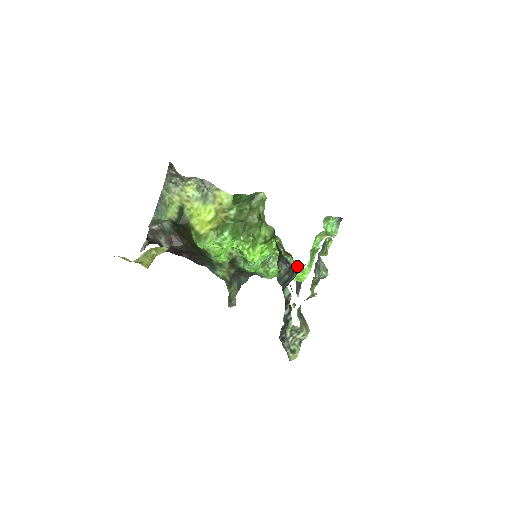
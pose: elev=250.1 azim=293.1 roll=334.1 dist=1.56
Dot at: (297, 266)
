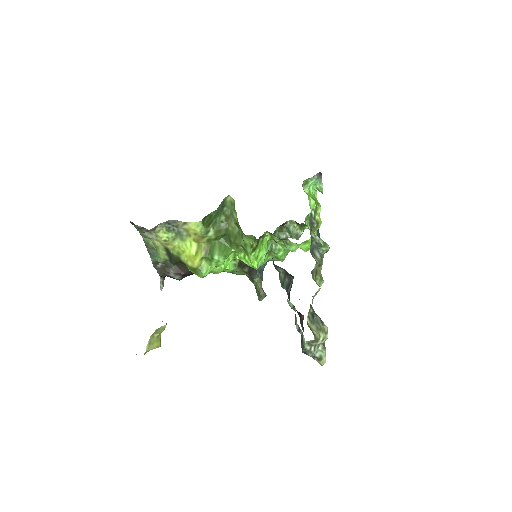
Dot at: (299, 244)
